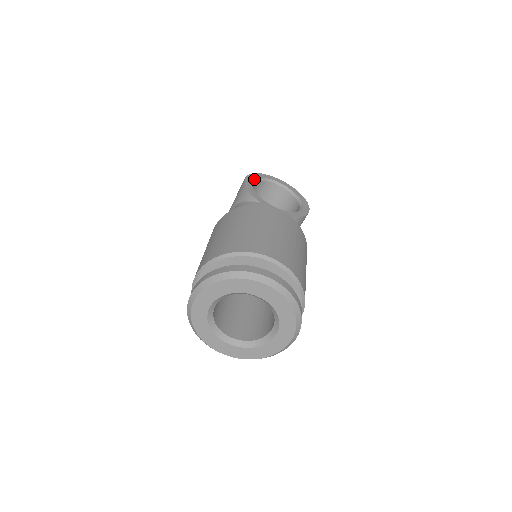
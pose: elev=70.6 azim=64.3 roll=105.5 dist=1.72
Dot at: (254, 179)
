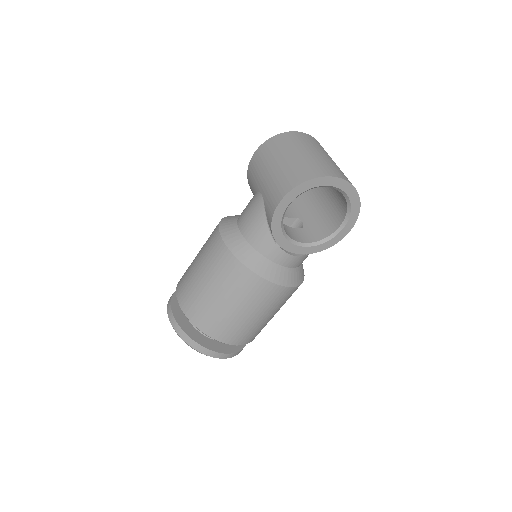
Dot at: (297, 196)
